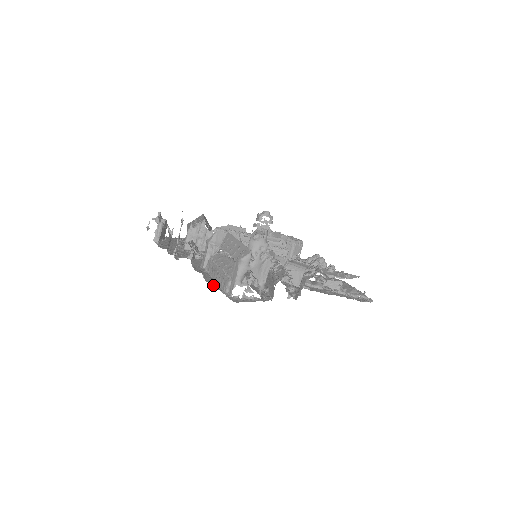
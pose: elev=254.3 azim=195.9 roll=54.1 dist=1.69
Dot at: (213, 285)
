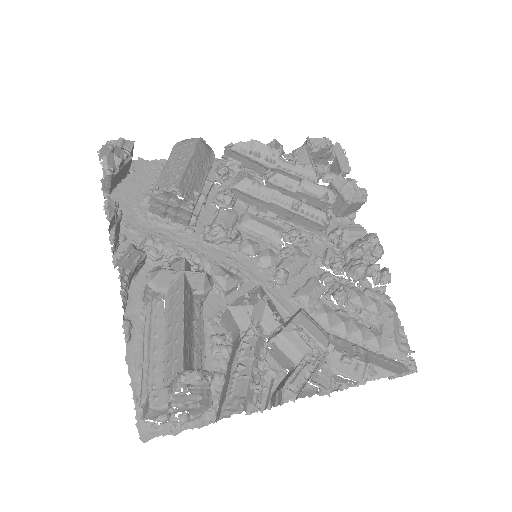
Dot at: (131, 375)
